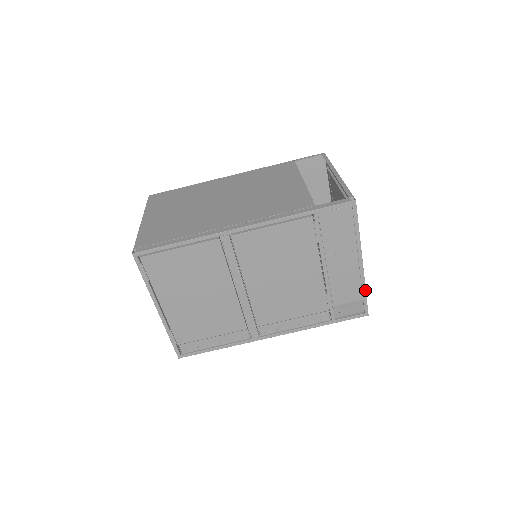
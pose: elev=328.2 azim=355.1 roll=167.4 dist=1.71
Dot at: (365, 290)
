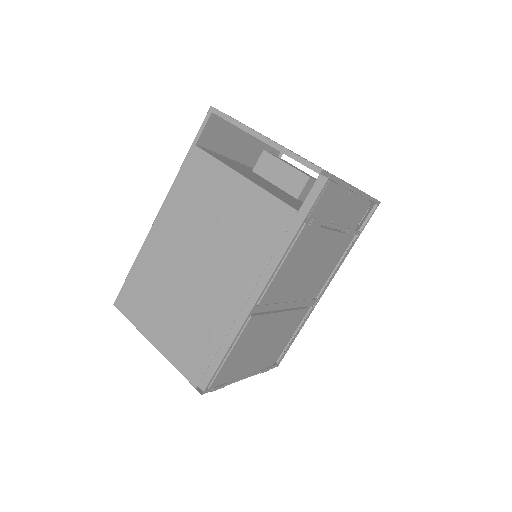
Dot at: (370, 197)
